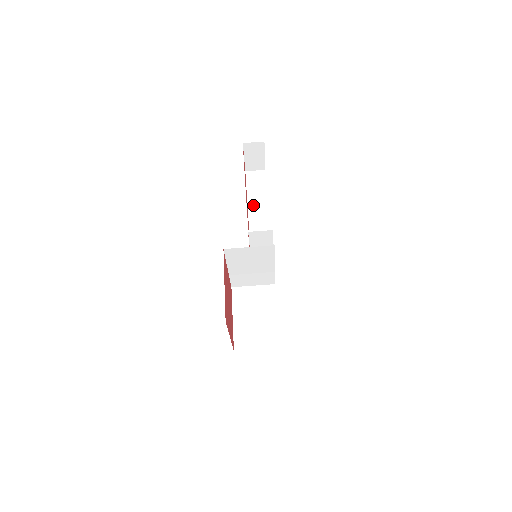
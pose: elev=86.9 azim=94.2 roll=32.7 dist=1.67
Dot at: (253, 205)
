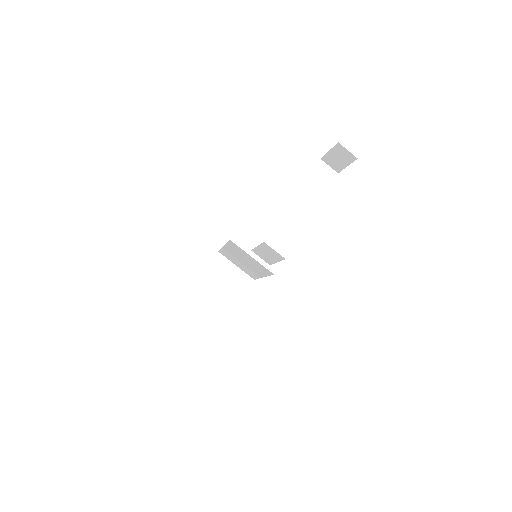
Dot at: (298, 199)
